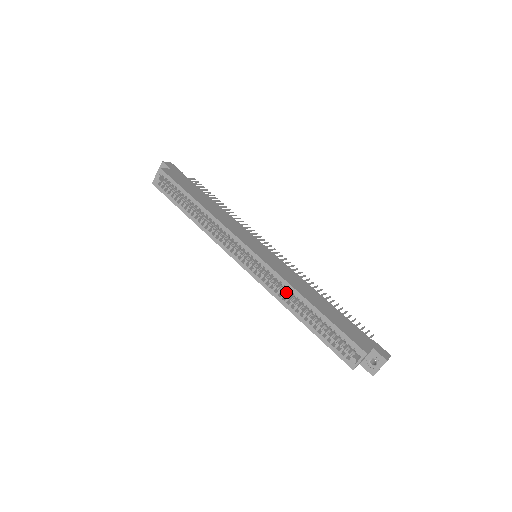
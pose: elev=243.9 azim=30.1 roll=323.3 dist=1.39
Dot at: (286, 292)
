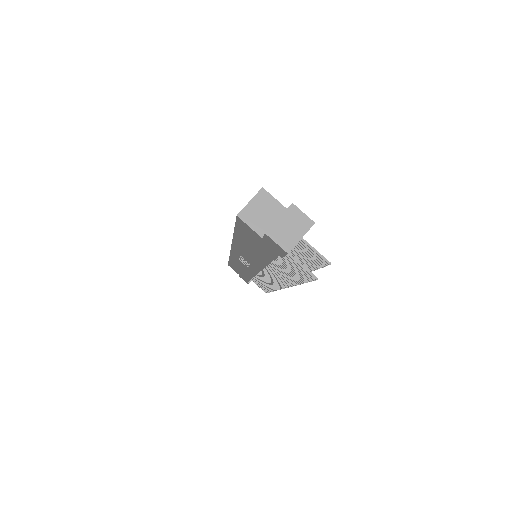
Dot at: occluded
